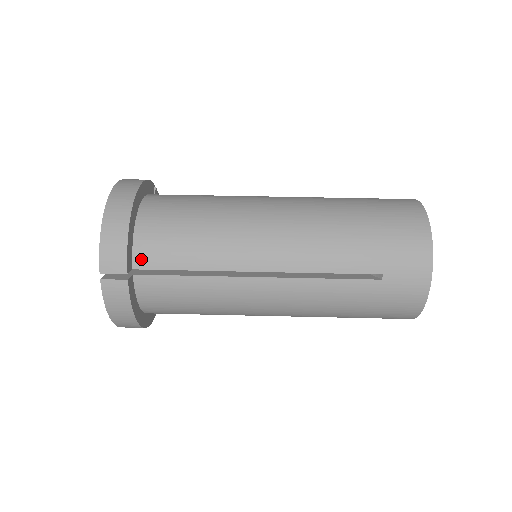
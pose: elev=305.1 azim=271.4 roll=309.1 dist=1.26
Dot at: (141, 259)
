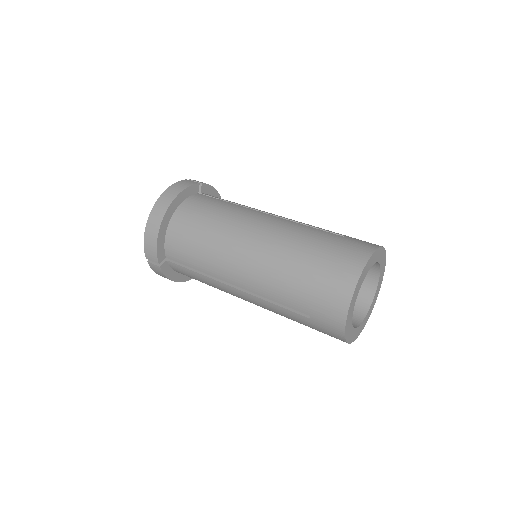
Dot at: (169, 254)
